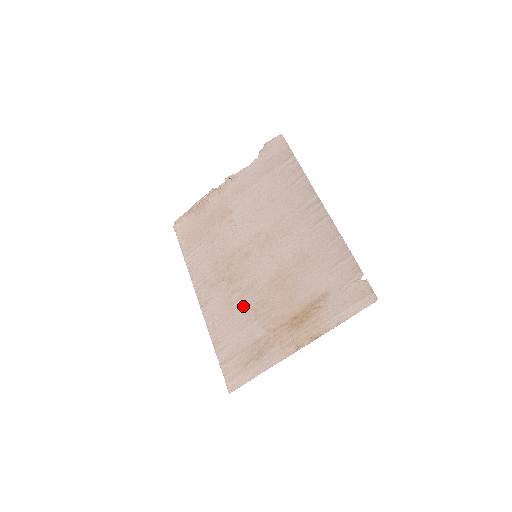
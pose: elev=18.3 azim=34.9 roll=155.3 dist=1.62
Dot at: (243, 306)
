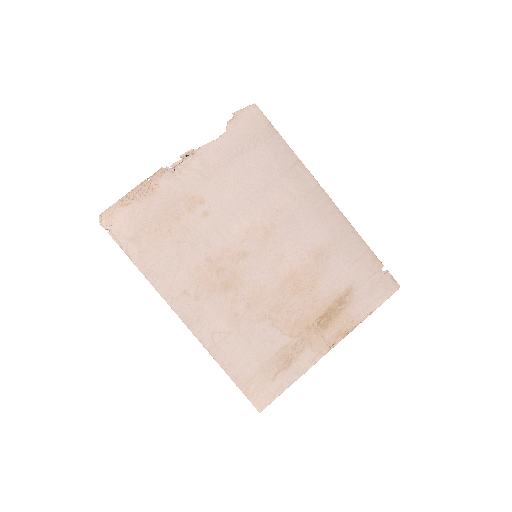
Dot at: (253, 316)
